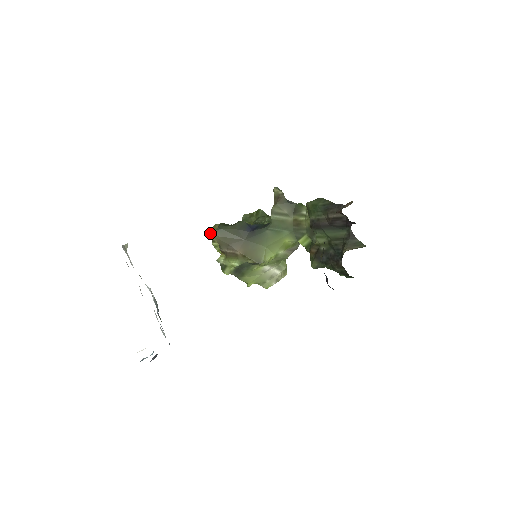
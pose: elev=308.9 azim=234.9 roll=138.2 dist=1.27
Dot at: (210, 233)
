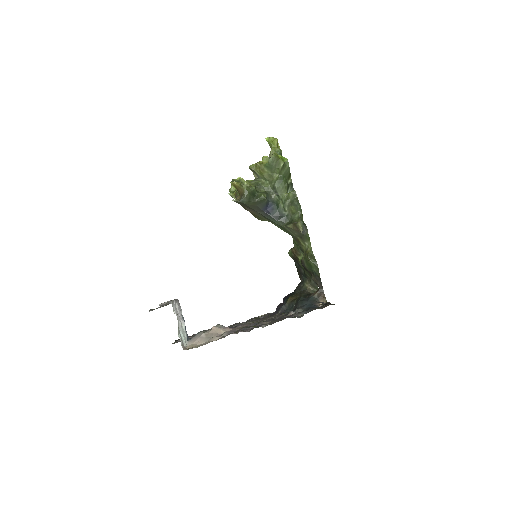
Dot at: (234, 201)
